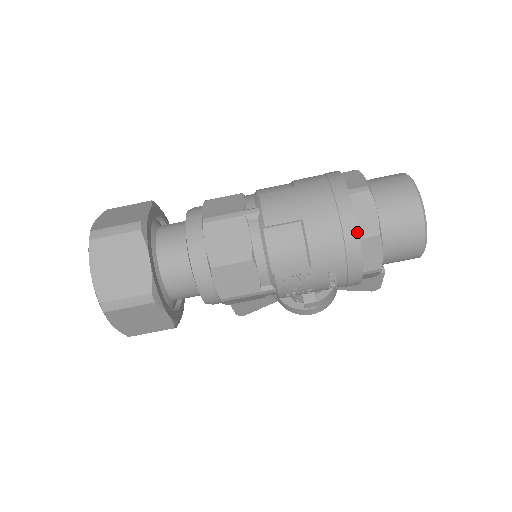
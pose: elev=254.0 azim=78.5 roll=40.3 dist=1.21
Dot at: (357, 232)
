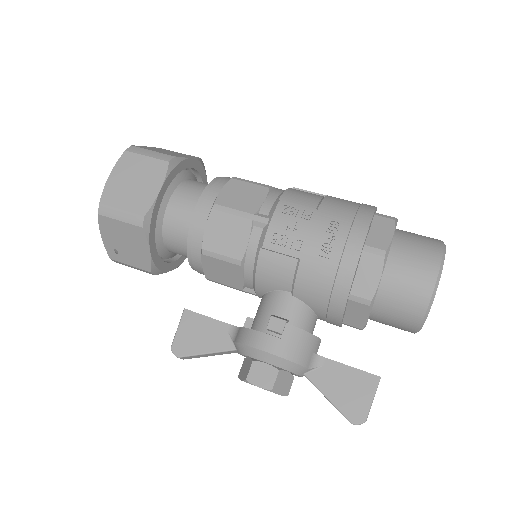
Dot at: (374, 209)
